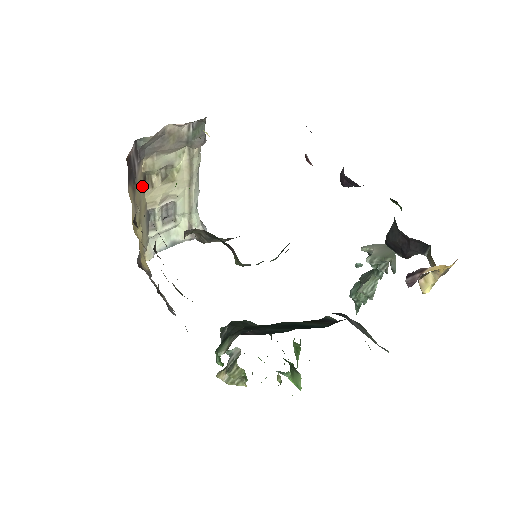
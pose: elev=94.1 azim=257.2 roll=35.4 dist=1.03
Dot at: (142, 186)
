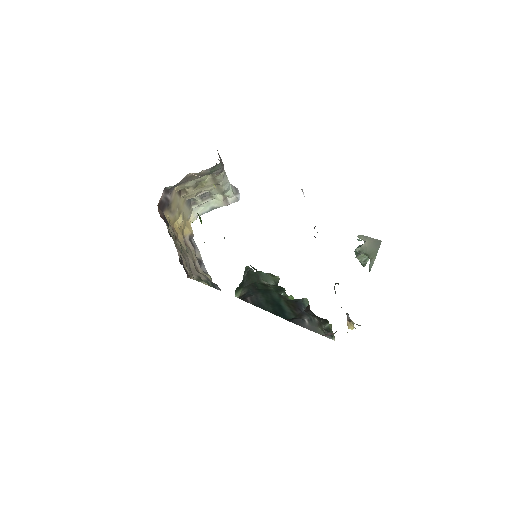
Dot at: (178, 196)
